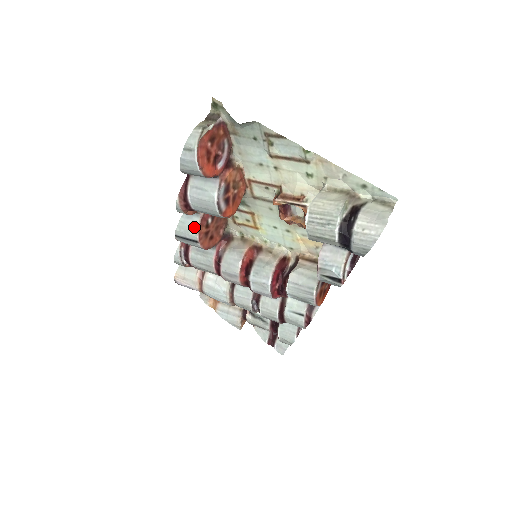
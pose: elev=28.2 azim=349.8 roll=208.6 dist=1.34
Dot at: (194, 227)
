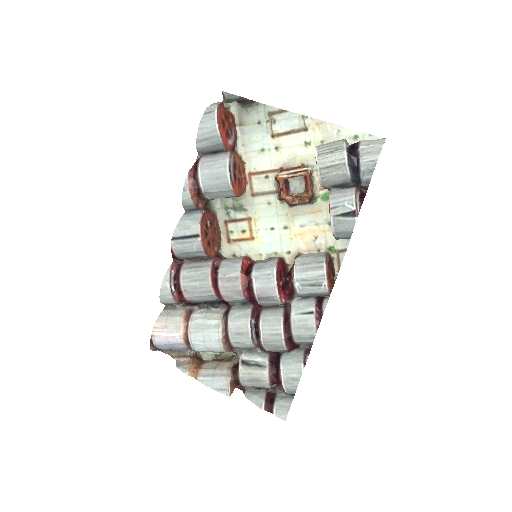
Dot at: (196, 220)
